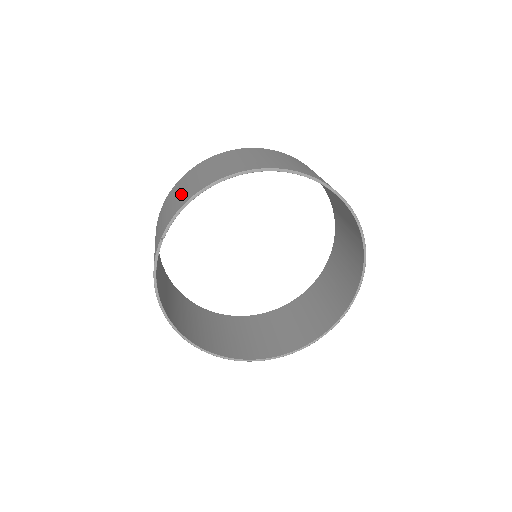
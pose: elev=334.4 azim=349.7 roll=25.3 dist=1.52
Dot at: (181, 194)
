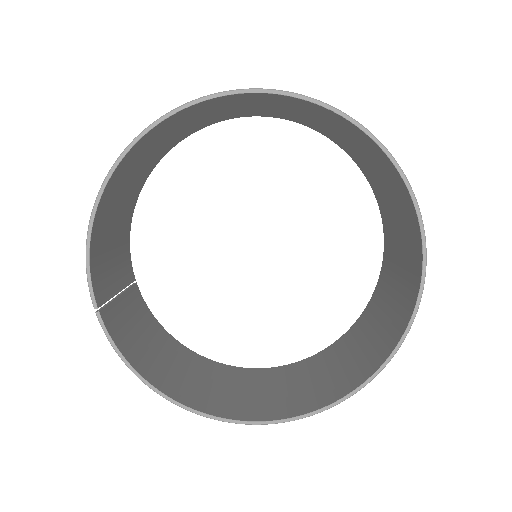
Dot at: occluded
